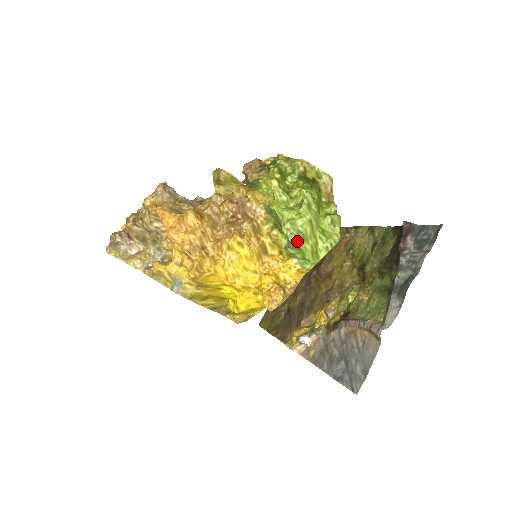
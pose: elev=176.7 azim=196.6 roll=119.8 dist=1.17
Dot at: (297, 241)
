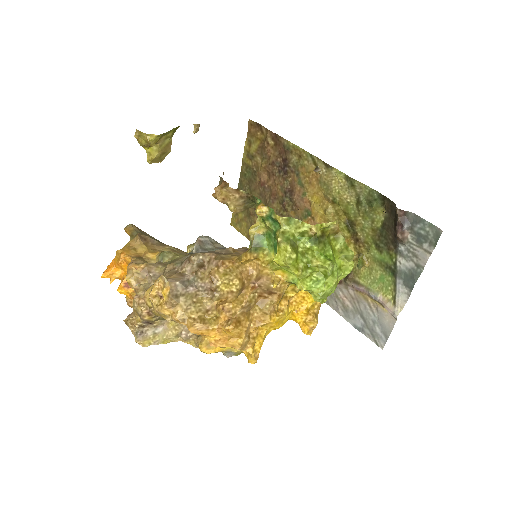
Dot at: (326, 298)
